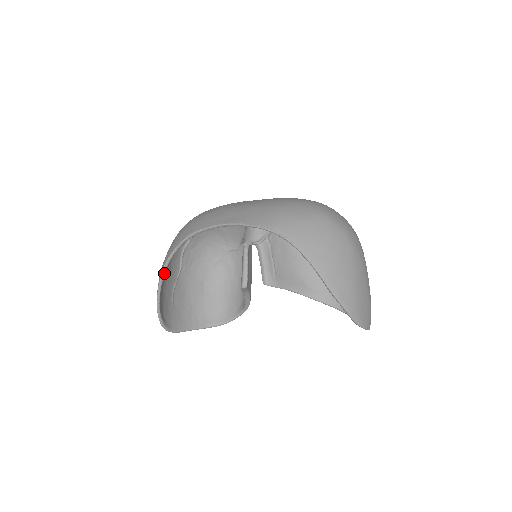
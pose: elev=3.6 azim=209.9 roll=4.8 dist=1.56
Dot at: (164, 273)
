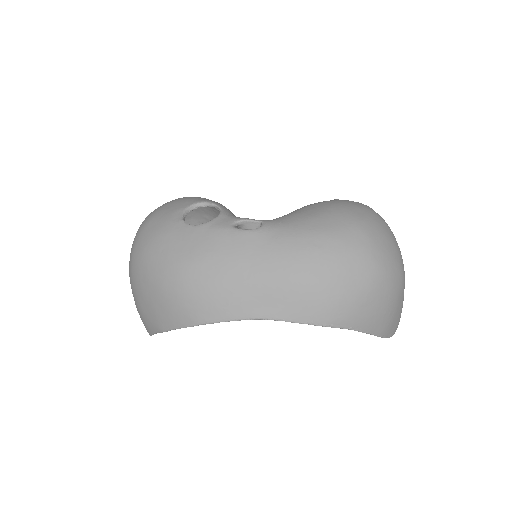
Dot at: occluded
